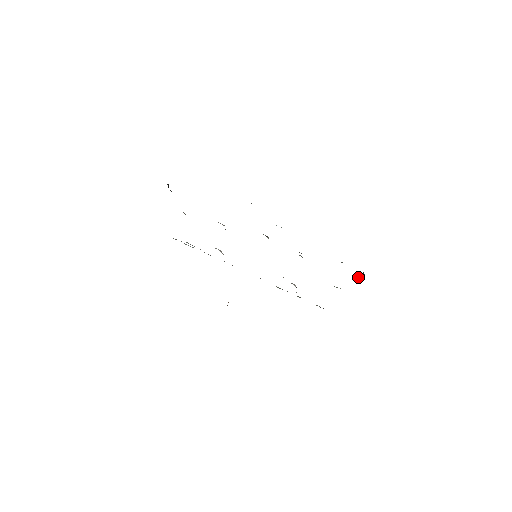
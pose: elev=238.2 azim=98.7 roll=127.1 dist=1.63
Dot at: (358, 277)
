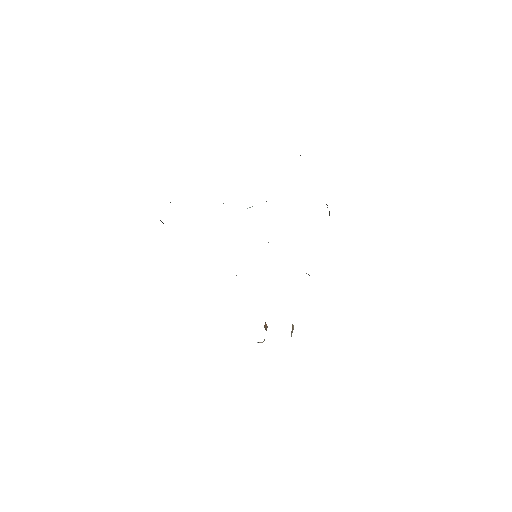
Dot at: (329, 214)
